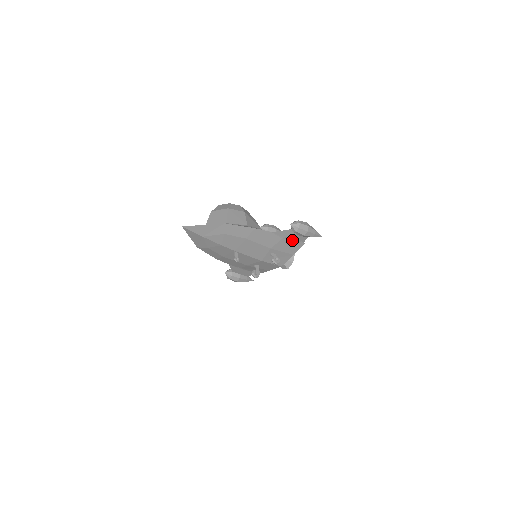
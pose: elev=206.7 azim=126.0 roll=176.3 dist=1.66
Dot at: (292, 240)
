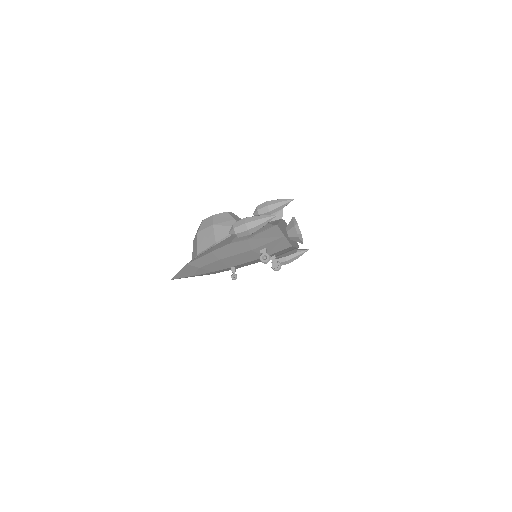
Dot at: (259, 233)
